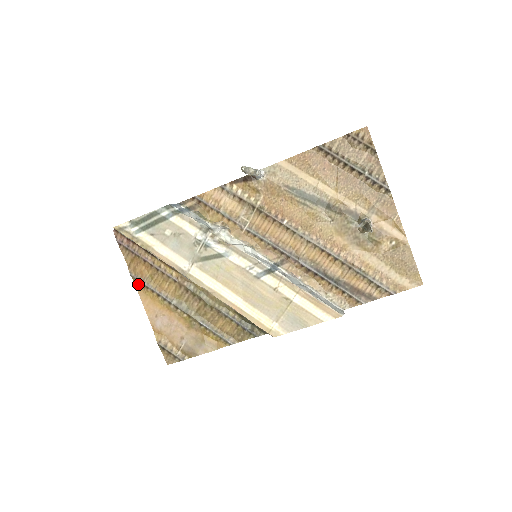
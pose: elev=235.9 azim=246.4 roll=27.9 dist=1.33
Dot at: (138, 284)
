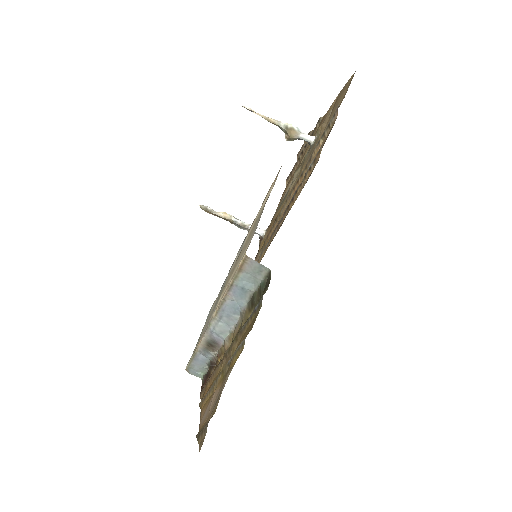
Dot at: (202, 405)
